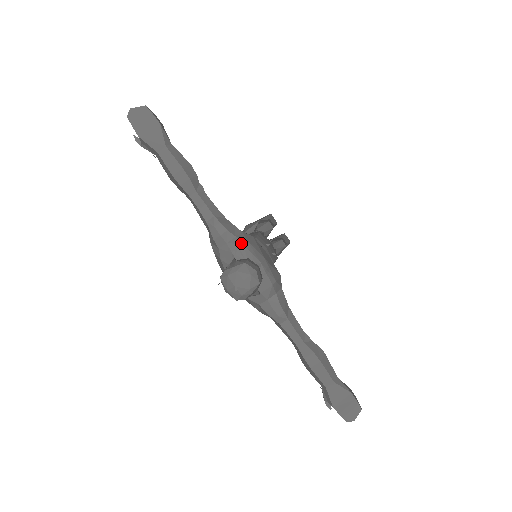
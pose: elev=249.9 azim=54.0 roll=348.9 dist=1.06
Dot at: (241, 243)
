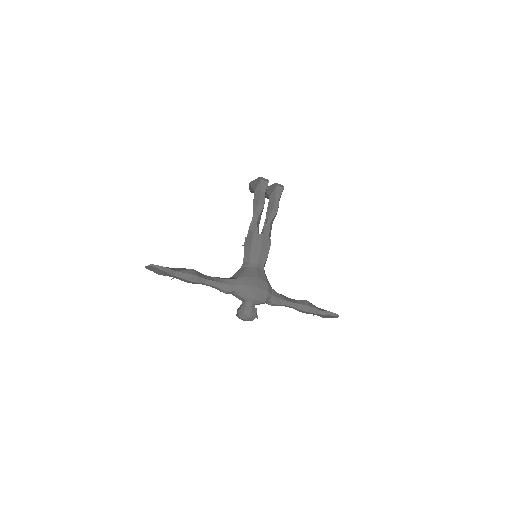
Dot at: (239, 295)
